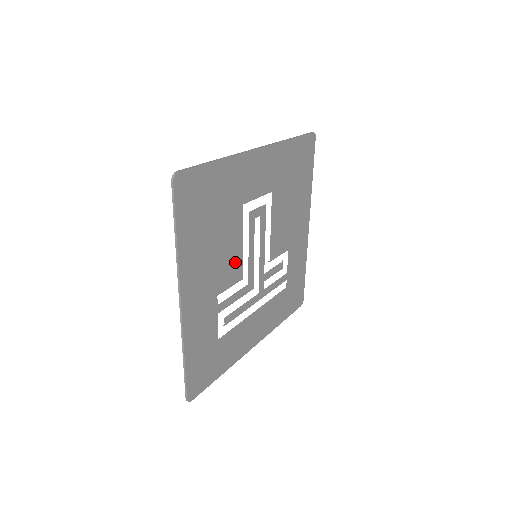
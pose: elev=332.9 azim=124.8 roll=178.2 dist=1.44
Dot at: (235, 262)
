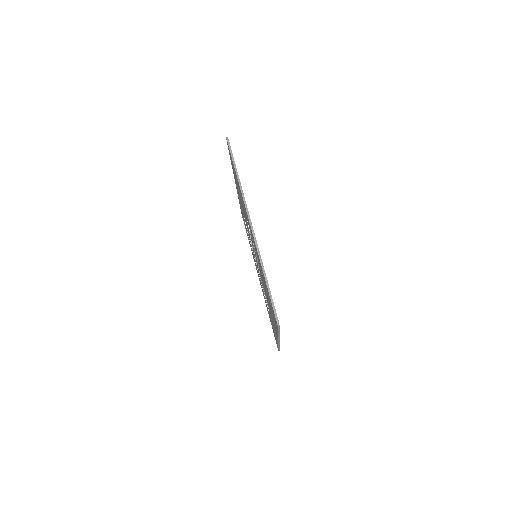
Dot at: occluded
